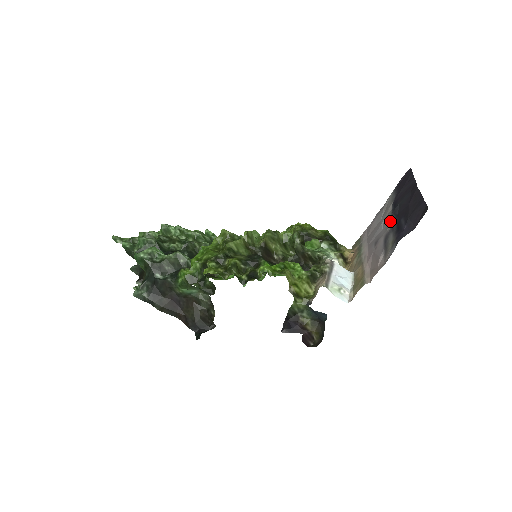
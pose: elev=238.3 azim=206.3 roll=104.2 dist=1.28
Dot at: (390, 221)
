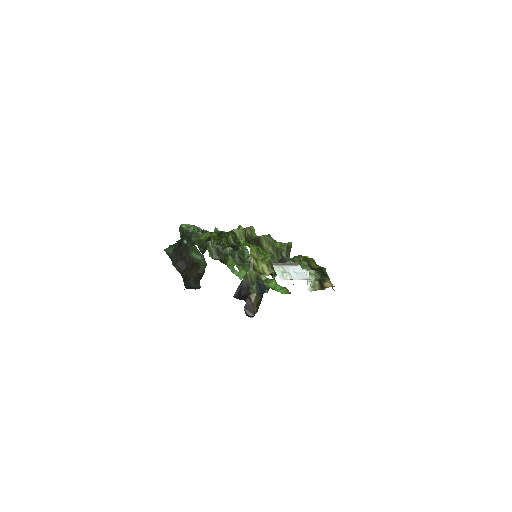
Dot at: occluded
